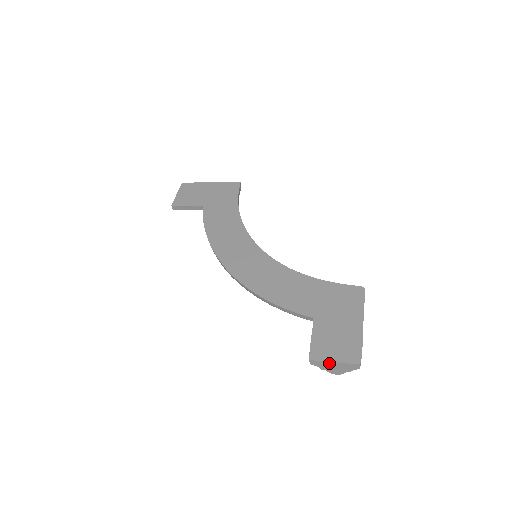
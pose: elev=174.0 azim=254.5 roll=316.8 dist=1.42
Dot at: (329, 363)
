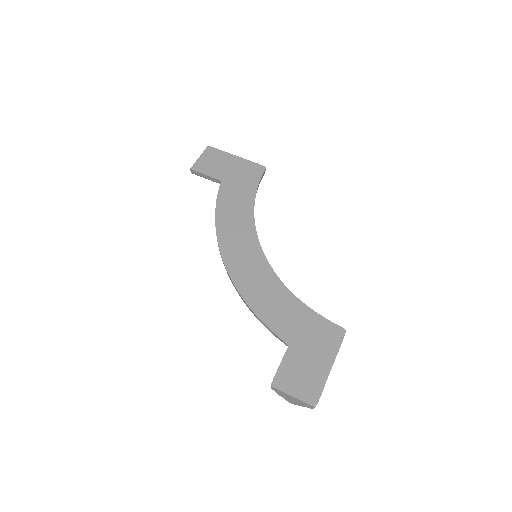
Dot at: (288, 395)
